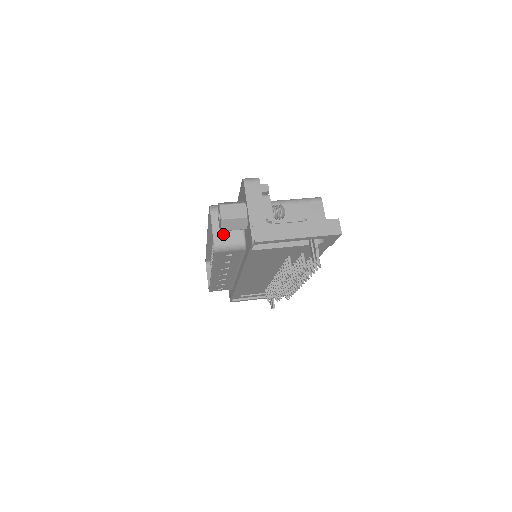
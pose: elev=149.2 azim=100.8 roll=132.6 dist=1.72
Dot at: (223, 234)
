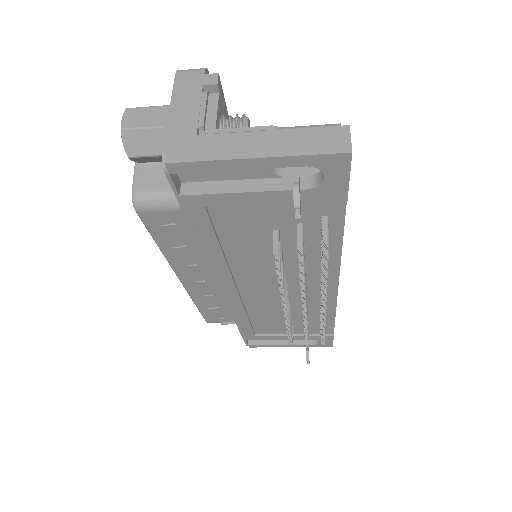
Dot at: (150, 178)
